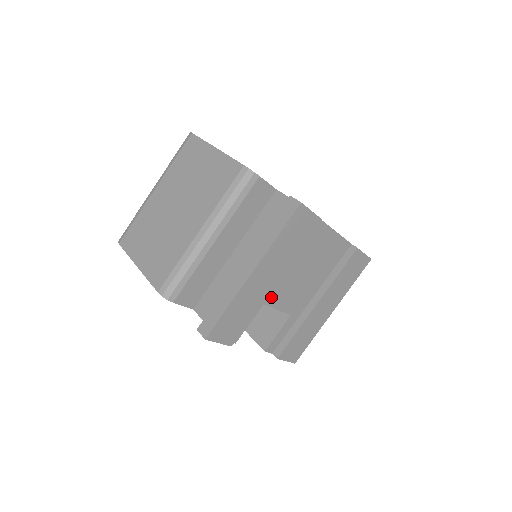
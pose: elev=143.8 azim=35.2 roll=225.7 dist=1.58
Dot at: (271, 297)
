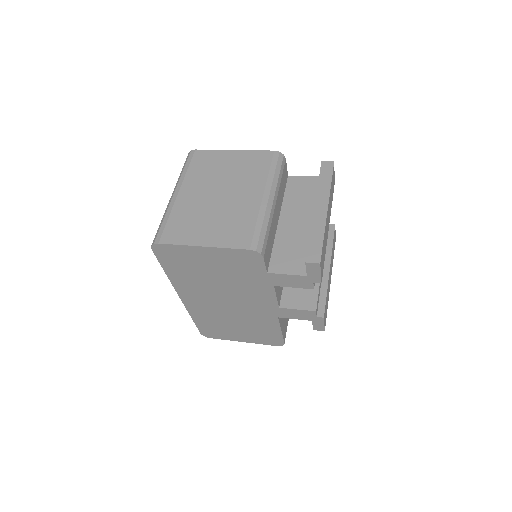
Dot at: occluded
